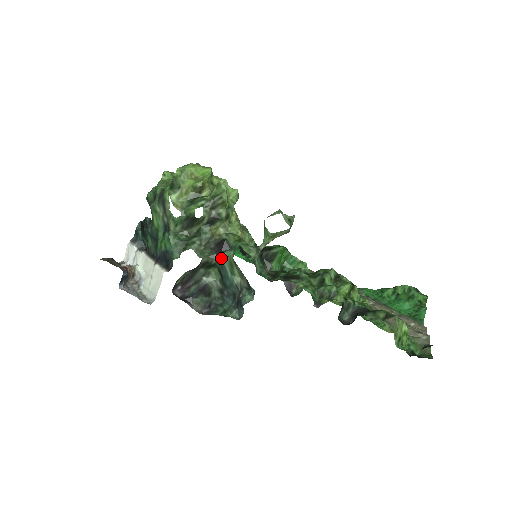
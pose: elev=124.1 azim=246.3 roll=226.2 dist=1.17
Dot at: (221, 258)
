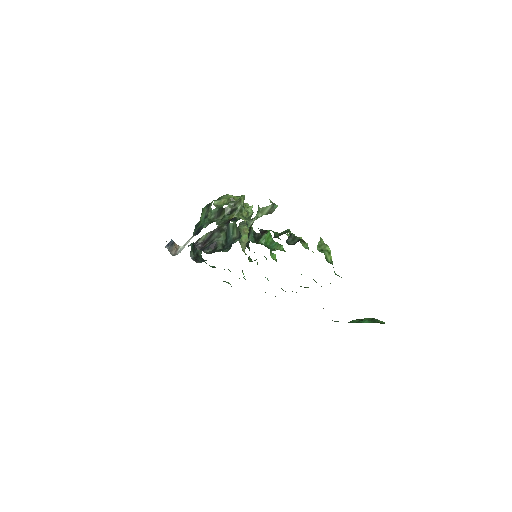
Dot at: (229, 224)
